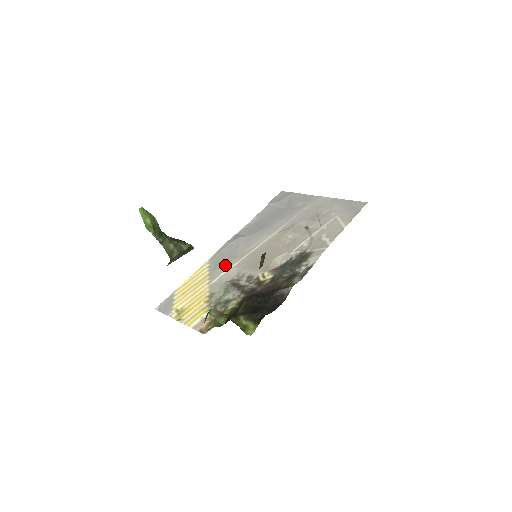
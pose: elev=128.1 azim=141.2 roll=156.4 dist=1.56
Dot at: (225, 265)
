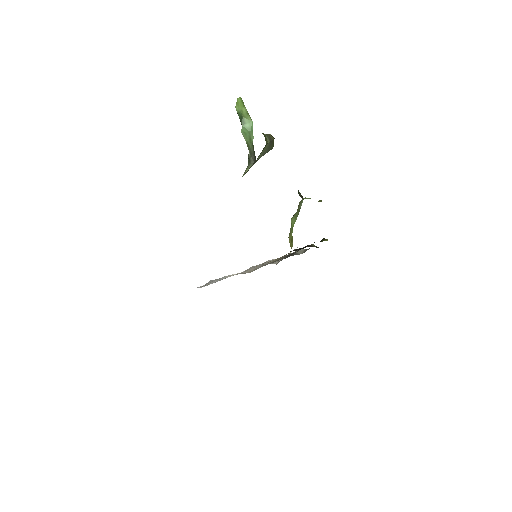
Dot at: occluded
